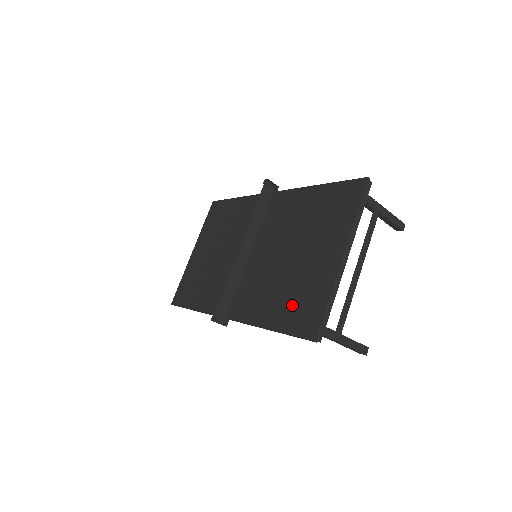
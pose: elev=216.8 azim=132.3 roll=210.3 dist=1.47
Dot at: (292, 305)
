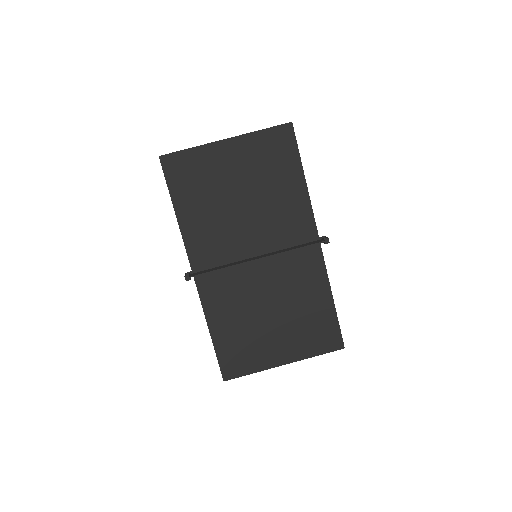
Dot at: (236, 344)
